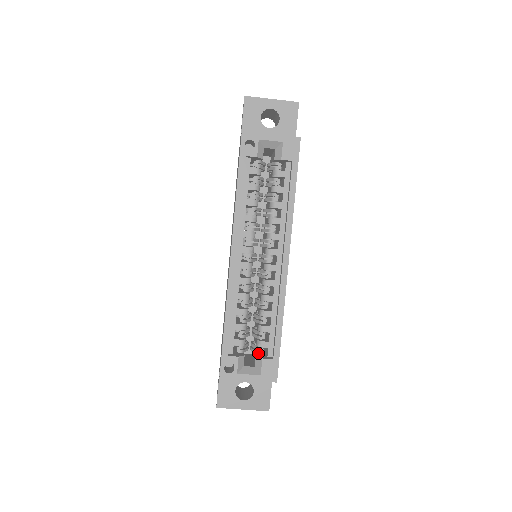
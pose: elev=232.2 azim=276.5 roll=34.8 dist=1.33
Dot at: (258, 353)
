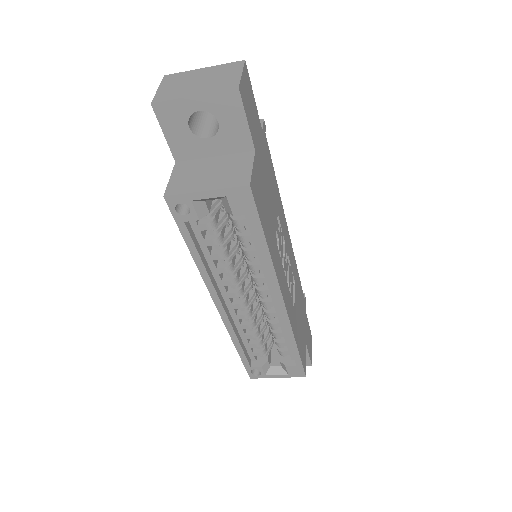
Dot at: (281, 356)
